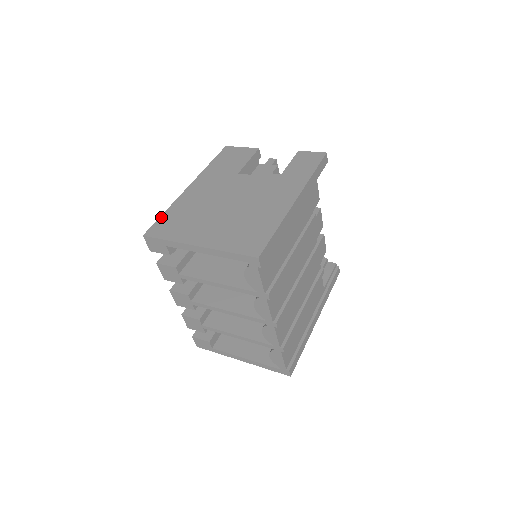
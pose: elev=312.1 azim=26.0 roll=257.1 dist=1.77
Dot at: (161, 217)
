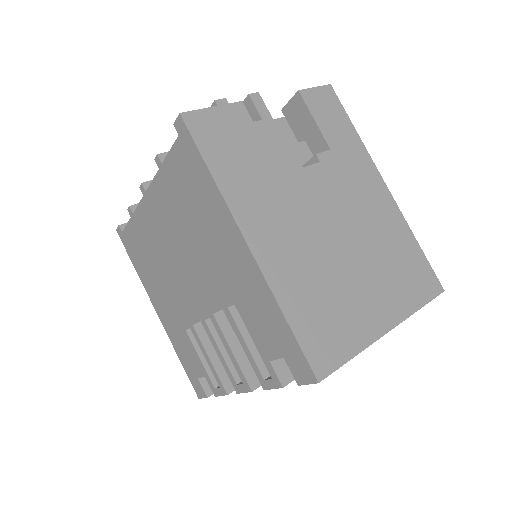
Dot at: (296, 332)
